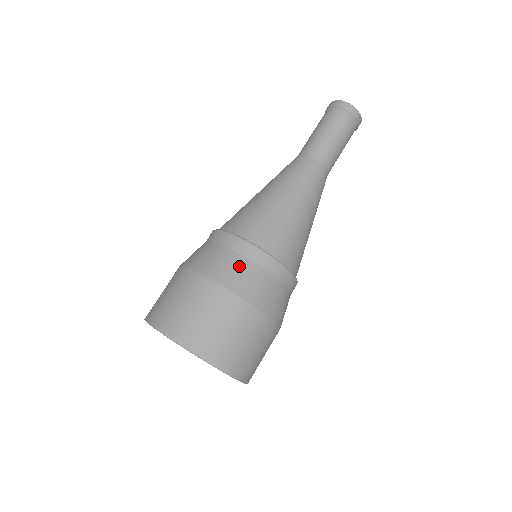
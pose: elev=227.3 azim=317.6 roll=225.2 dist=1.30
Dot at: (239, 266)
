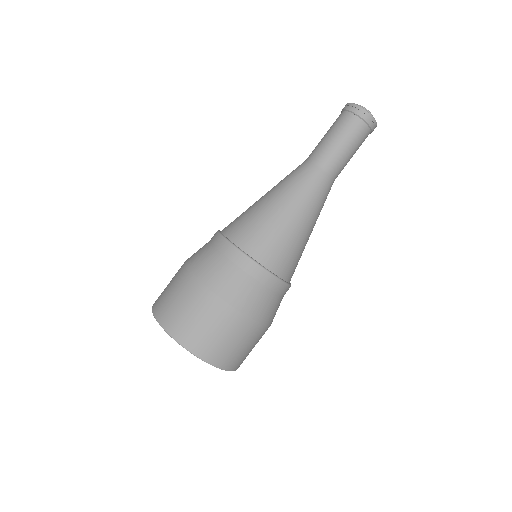
Dot at: (231, 274)
